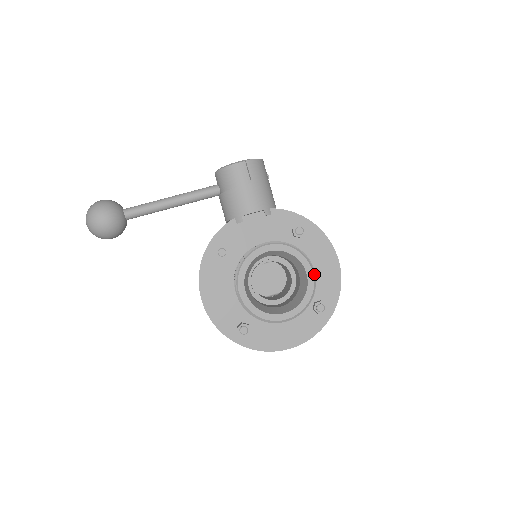
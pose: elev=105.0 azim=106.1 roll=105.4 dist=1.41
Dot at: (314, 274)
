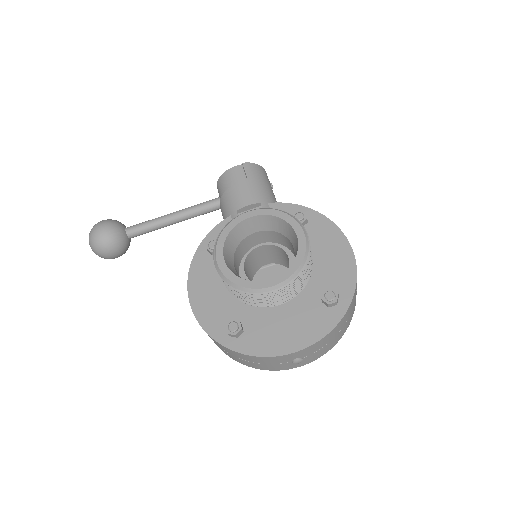
Dot at: (306, 235)
